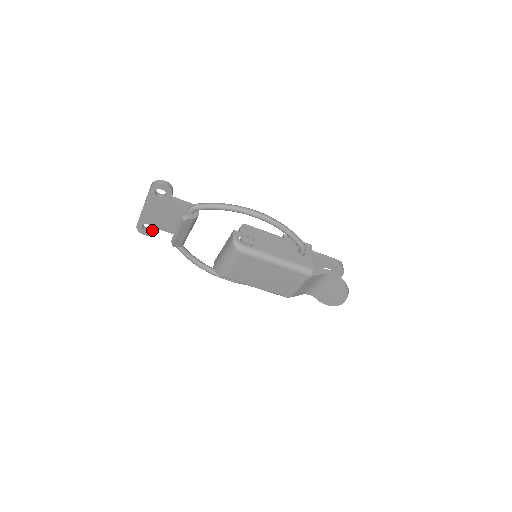
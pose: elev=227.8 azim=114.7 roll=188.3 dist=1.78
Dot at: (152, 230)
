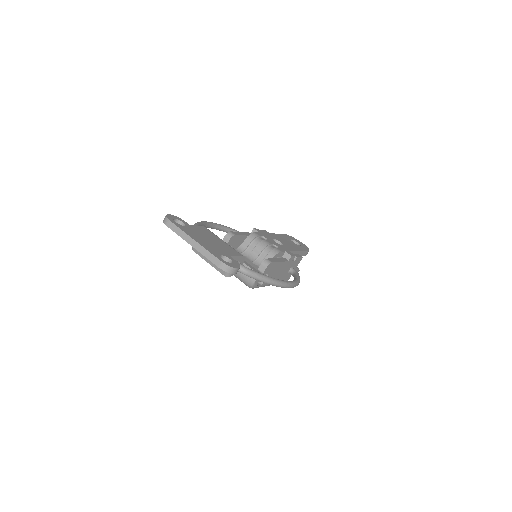
Dot at: occluded
